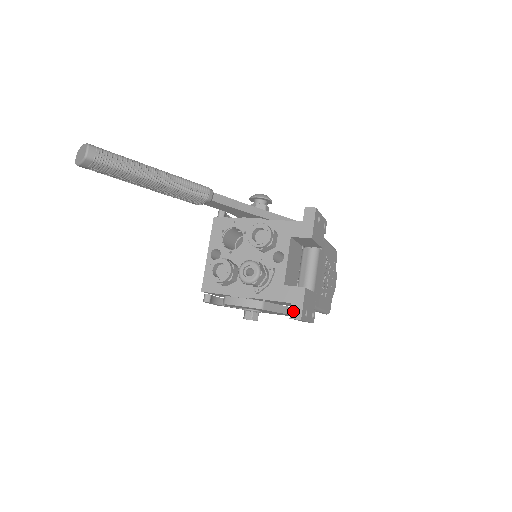
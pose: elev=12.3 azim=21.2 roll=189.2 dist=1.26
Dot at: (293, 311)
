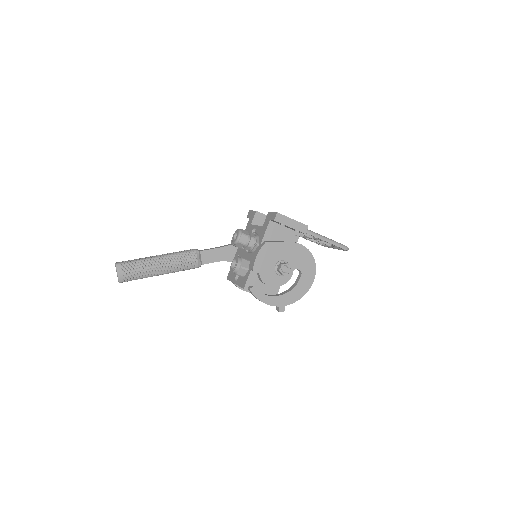
Dot at: (272, 218)
